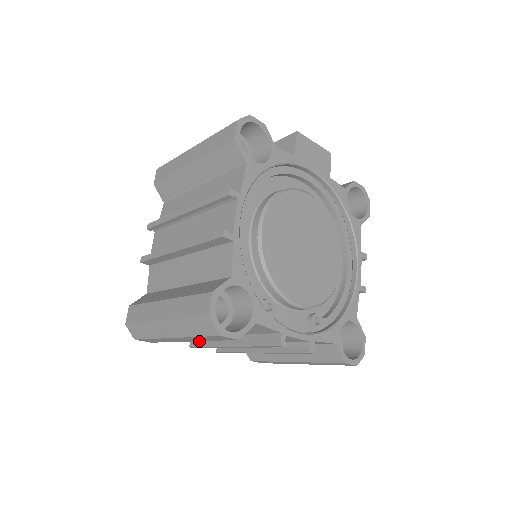
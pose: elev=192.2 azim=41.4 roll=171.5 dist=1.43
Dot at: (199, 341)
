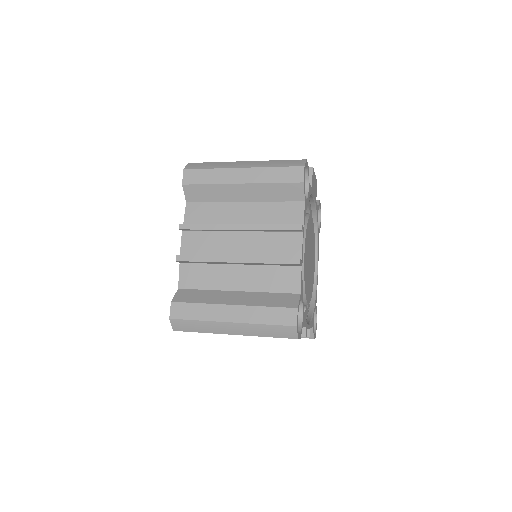
Dot at: occluded
